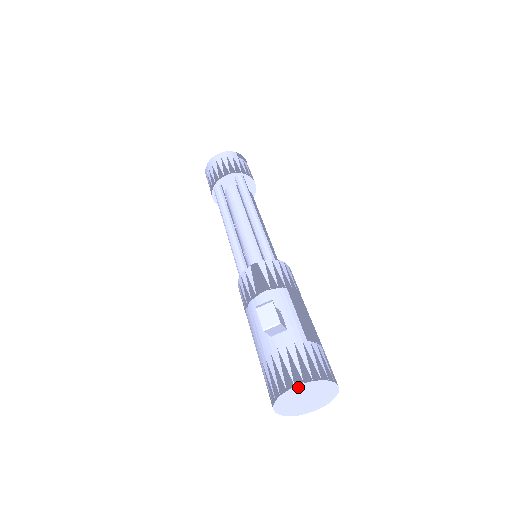
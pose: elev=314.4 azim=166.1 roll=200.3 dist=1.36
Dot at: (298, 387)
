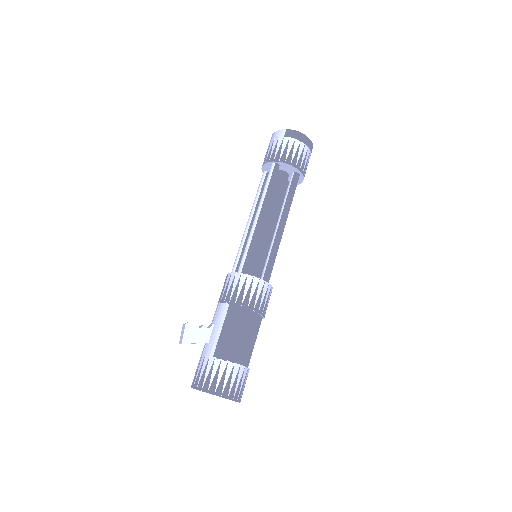
Dot at: occluded
